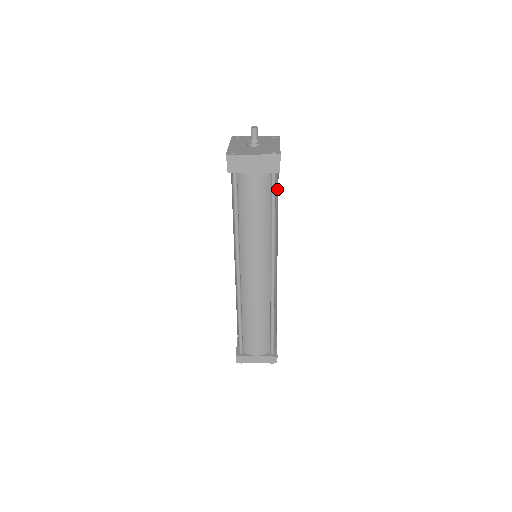
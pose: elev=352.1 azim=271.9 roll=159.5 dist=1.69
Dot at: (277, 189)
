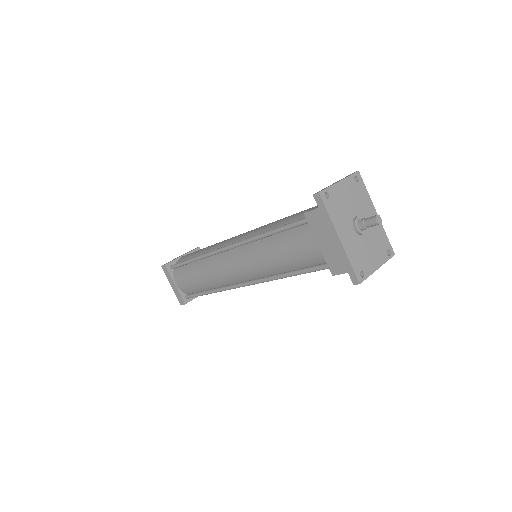
Dot at: occluded
